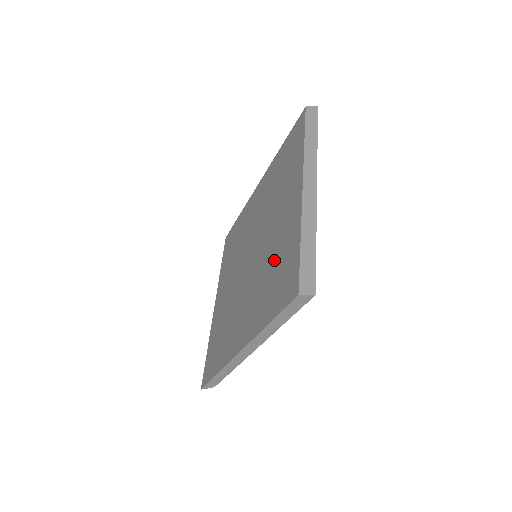
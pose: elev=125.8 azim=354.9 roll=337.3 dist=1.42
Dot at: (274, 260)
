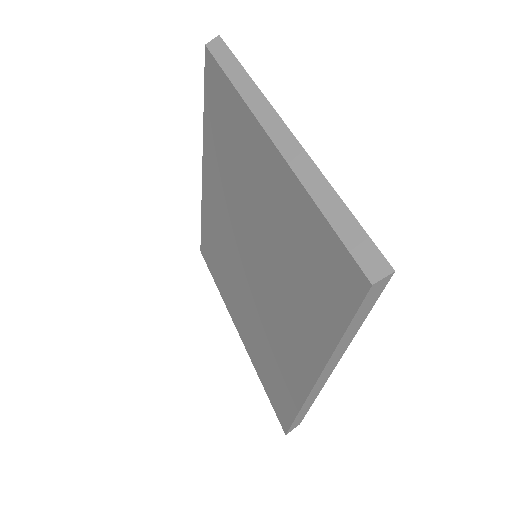
Dot at: (291, 252)
